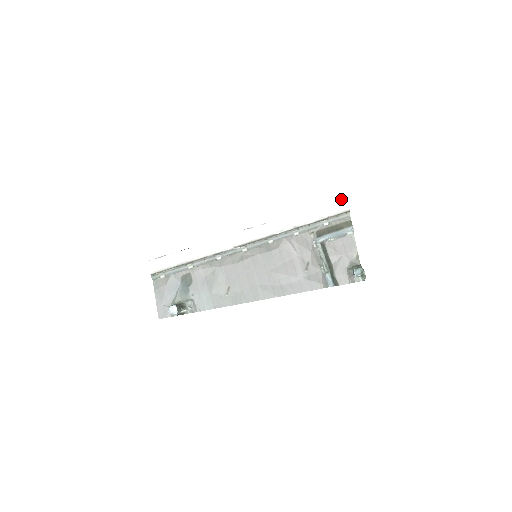
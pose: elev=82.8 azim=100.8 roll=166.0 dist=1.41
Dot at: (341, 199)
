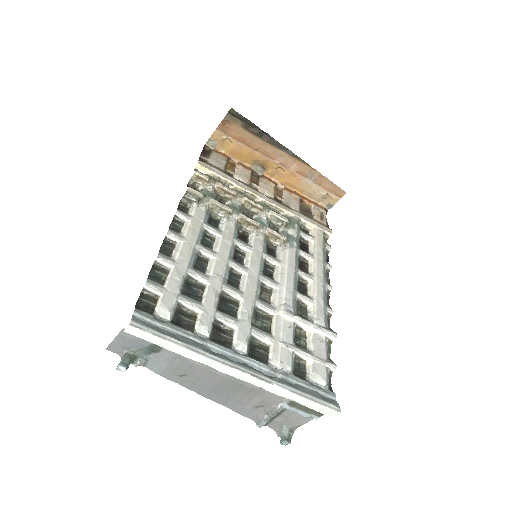
Dot at: (334, 411)
